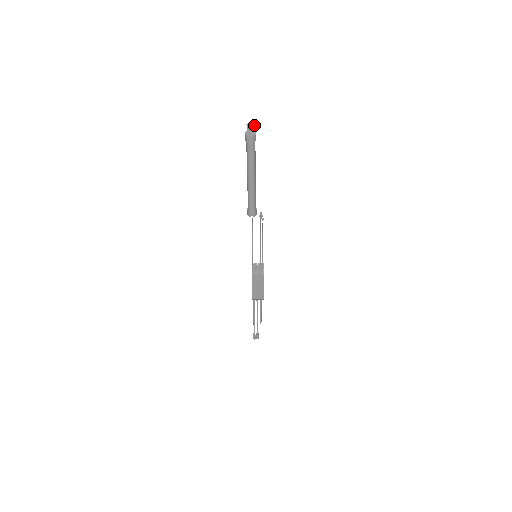
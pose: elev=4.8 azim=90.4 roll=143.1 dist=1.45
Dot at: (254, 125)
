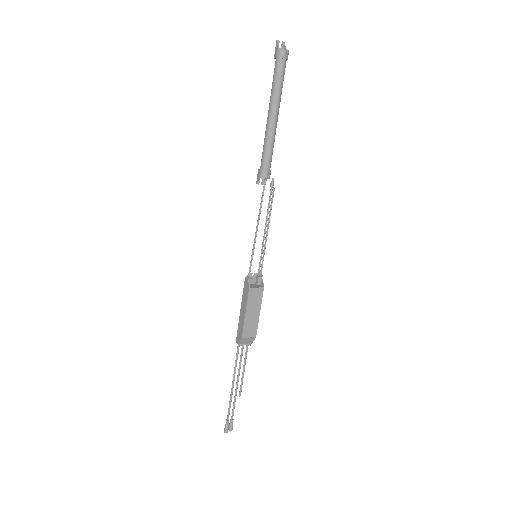
Dot at: (284, 44)
